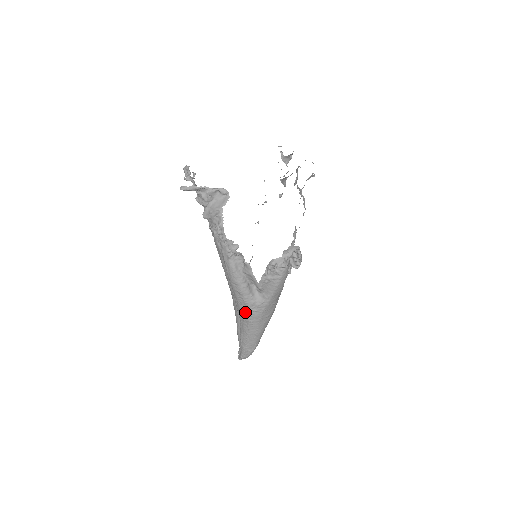
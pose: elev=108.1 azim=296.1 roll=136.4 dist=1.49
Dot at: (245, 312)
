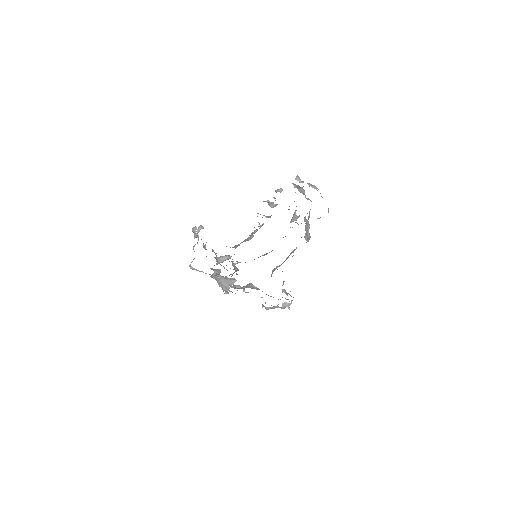
Dot at: occluded
